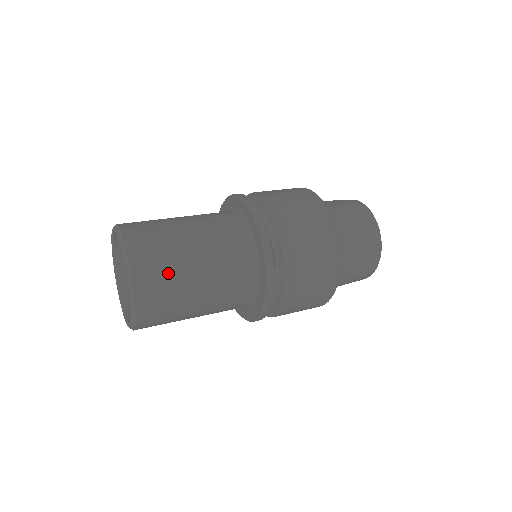
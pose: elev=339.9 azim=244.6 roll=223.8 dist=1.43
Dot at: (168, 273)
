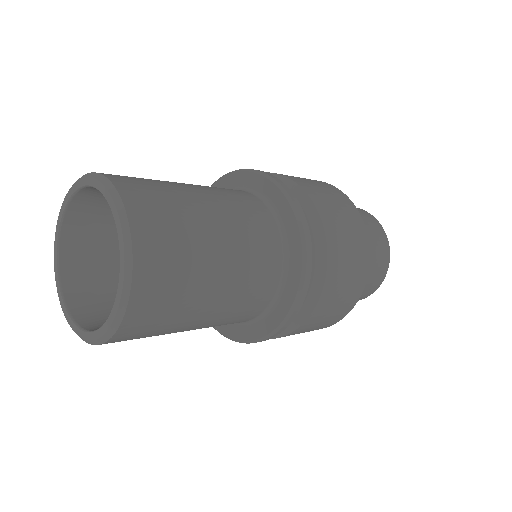
Dot at: (181, 238)
